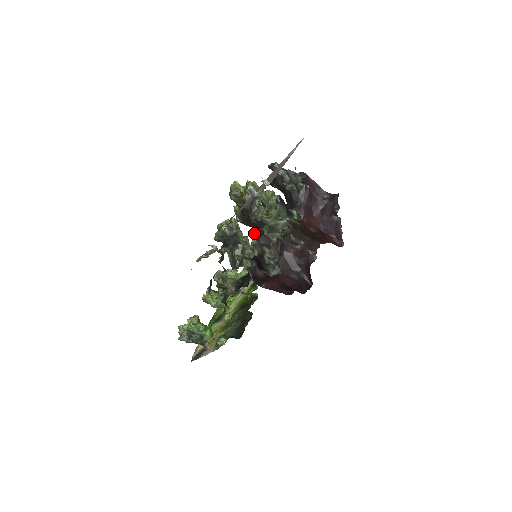
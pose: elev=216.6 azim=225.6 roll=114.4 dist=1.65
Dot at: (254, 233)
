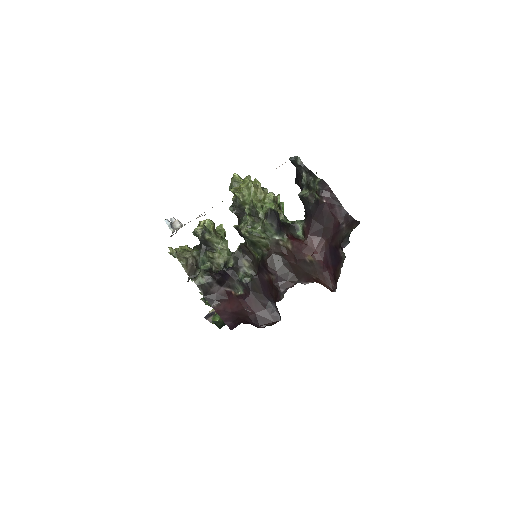
Dot at: occluded
